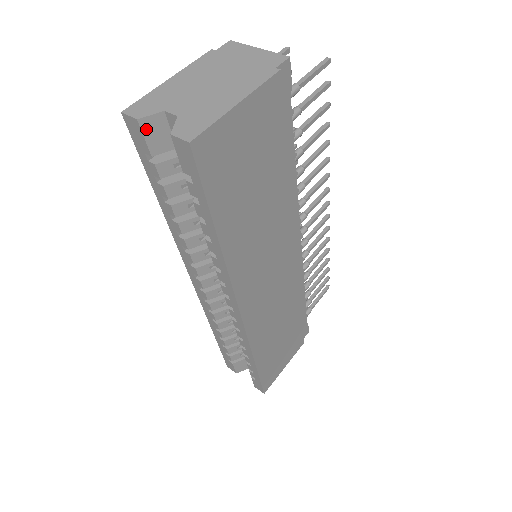
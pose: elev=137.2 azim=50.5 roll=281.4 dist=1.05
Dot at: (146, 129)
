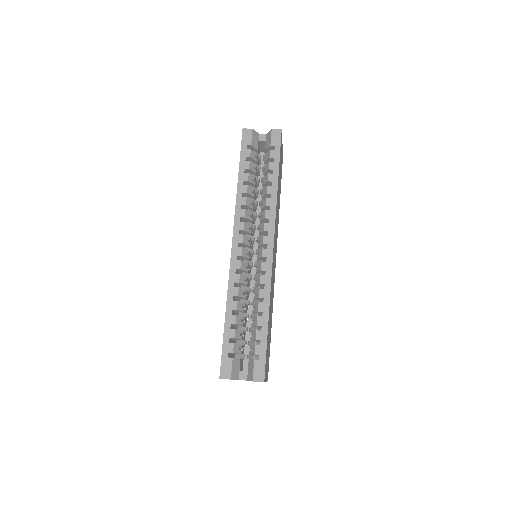
Dot at: (253, 134)
